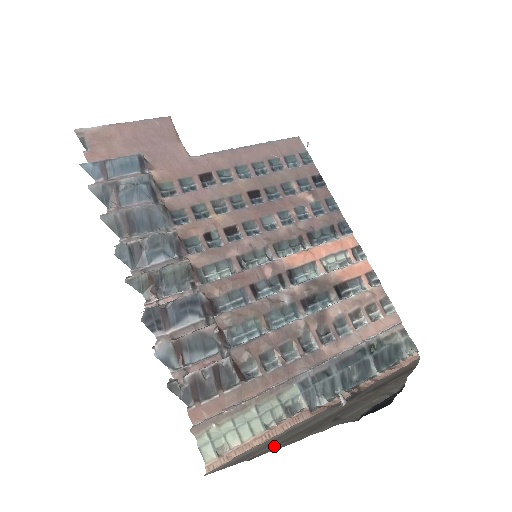
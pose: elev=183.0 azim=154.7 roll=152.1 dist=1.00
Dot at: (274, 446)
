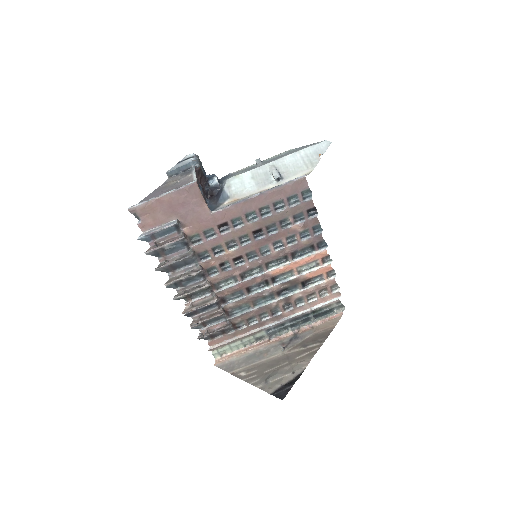
Dot at: (243, 370)
